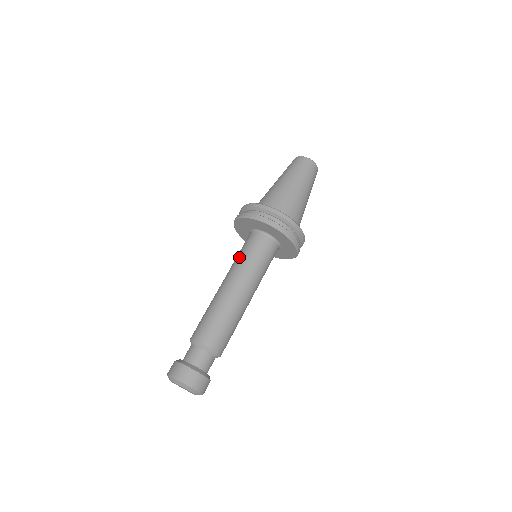
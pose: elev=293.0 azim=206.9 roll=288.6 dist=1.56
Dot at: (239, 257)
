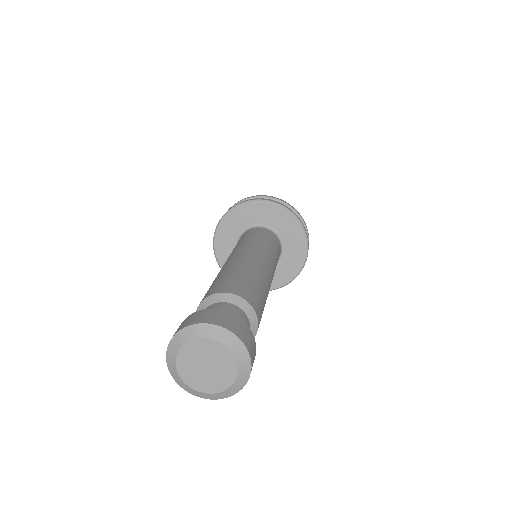
Dot at: occluded
